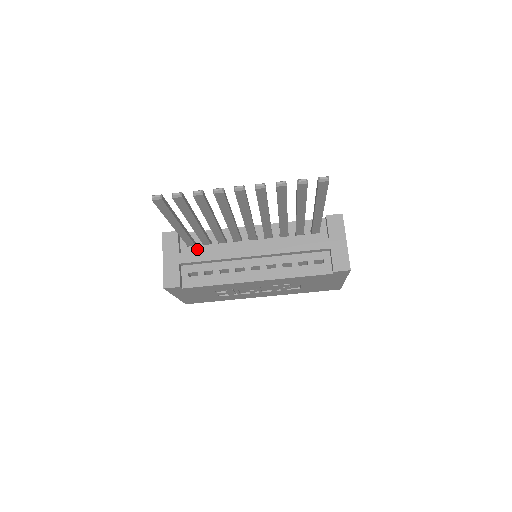
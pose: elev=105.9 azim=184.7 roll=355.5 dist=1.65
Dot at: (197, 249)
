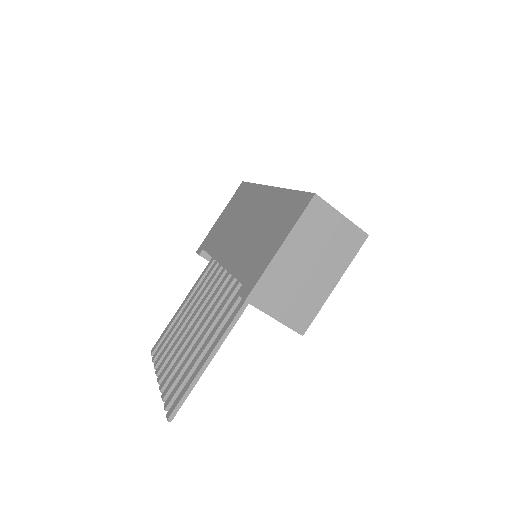
Dot at: occluded
